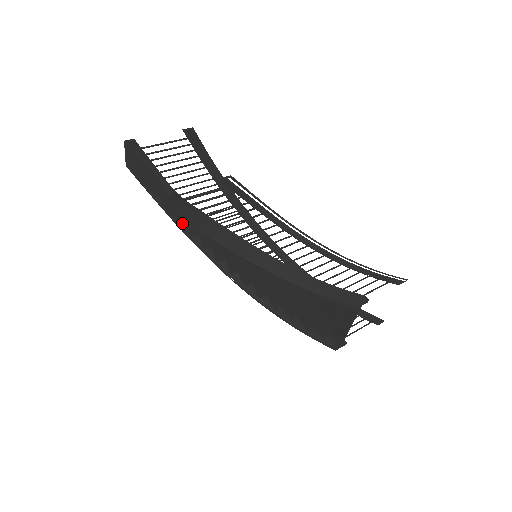
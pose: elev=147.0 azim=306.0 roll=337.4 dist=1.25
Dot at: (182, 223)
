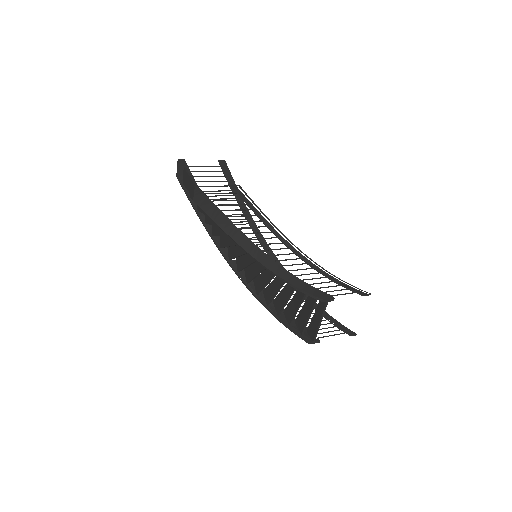
Dot at: (208, 226)
